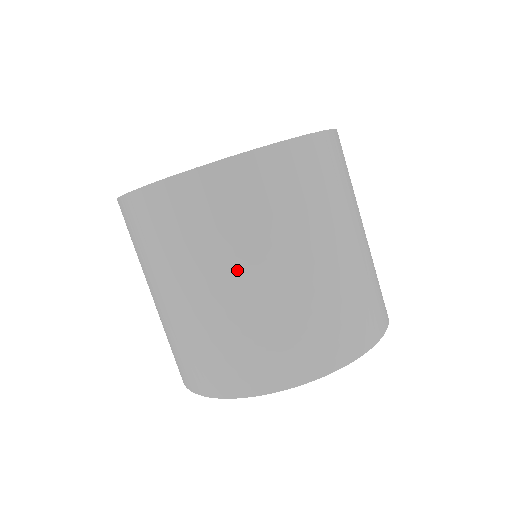
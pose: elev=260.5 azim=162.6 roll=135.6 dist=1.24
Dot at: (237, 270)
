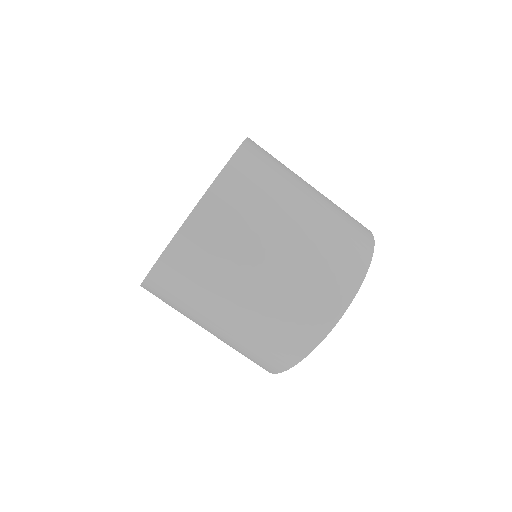
Dot at: (270, 246)
